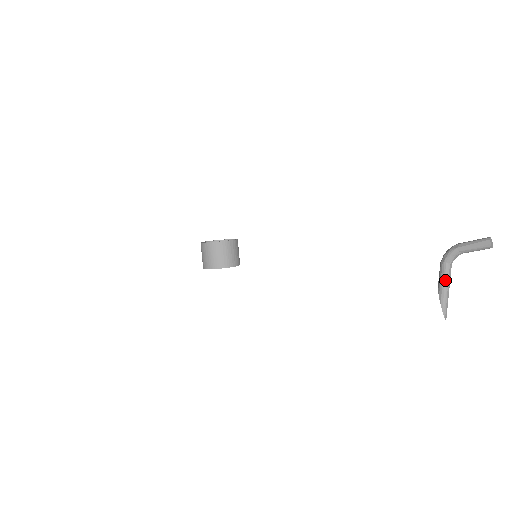
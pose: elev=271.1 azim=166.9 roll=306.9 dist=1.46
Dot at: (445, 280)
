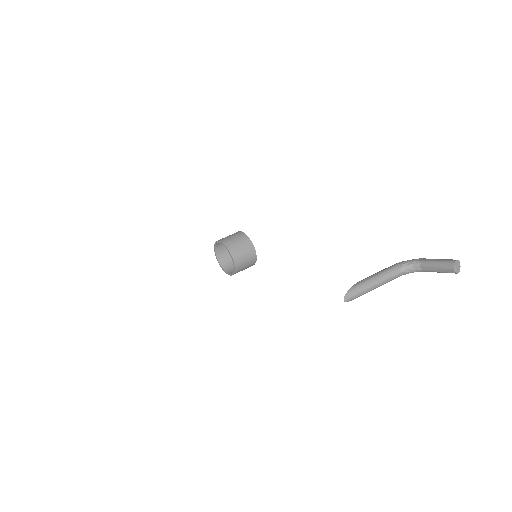
Dot at: (382, 272)
